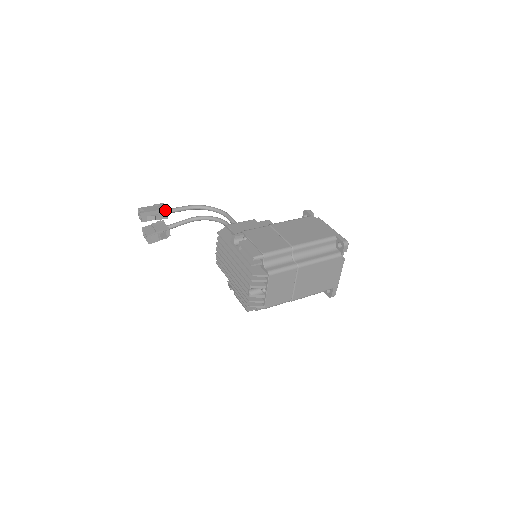
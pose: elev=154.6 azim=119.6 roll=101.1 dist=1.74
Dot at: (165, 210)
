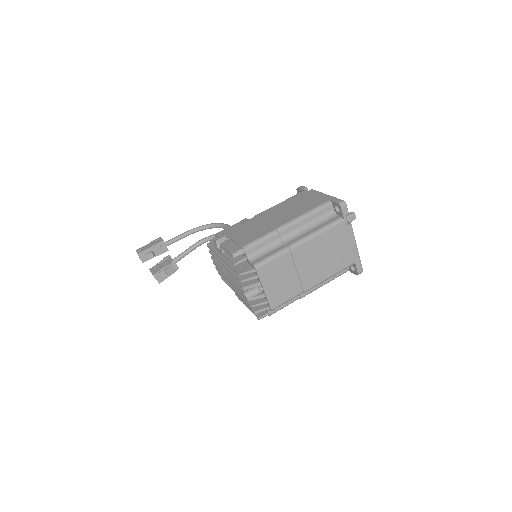
Dot at: (162, 243)
